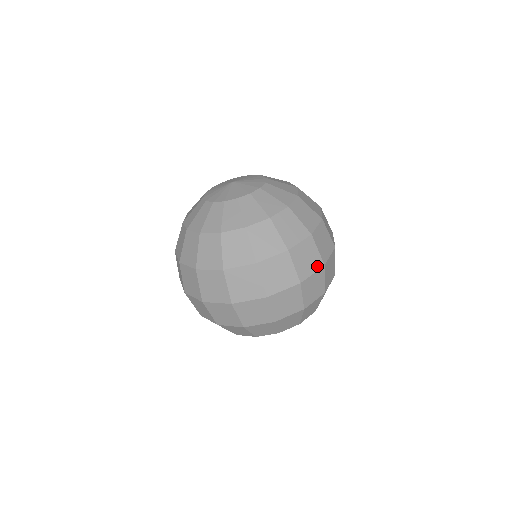
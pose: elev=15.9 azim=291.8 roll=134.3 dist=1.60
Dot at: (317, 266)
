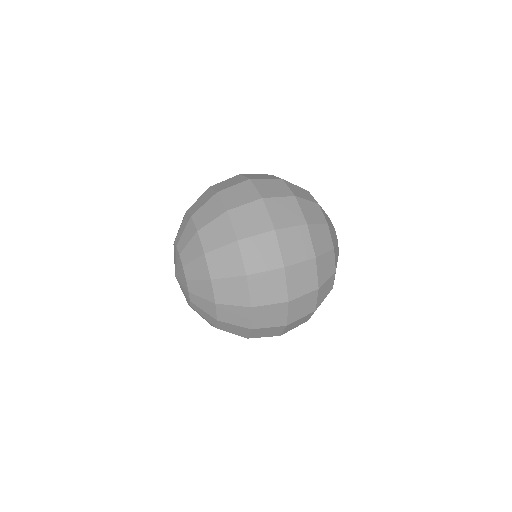
Dot at: (281, 329)
